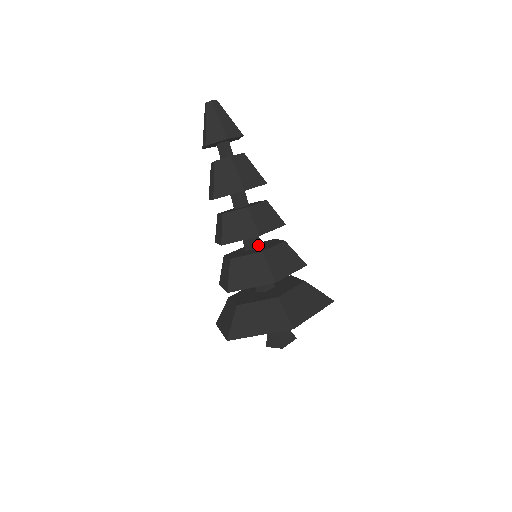
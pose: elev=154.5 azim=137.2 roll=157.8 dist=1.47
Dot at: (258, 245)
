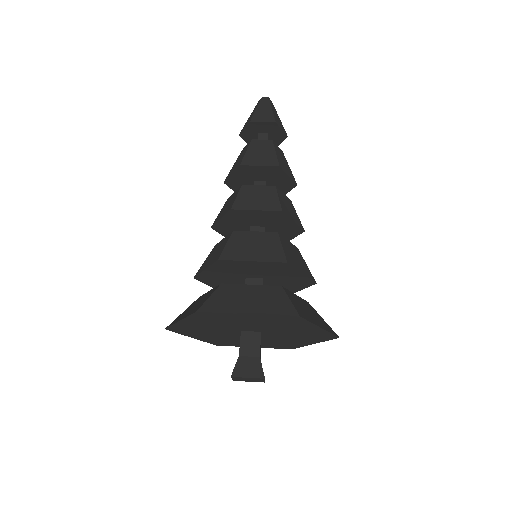
Dot at: occluded
